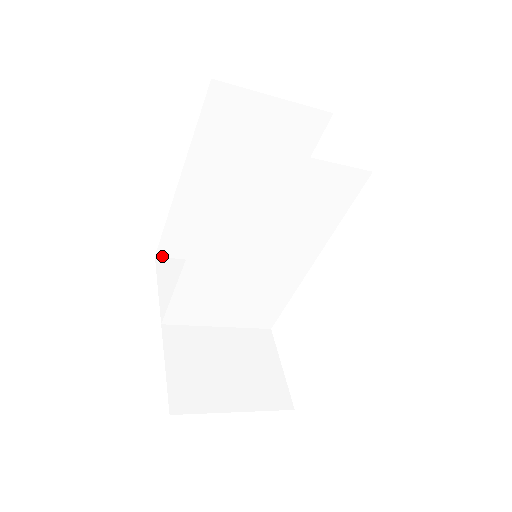
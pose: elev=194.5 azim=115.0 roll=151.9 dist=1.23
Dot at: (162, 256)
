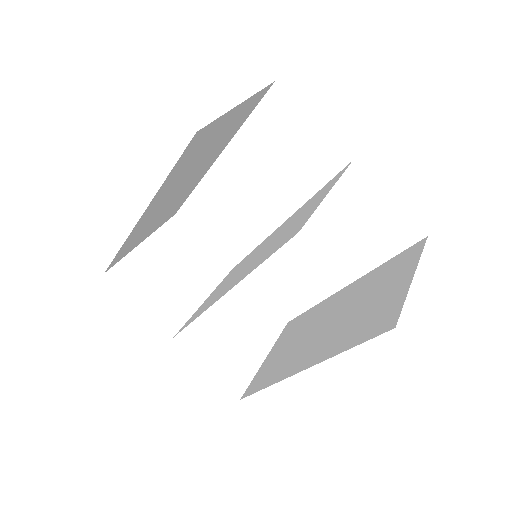
Dot at: (109, 268)
